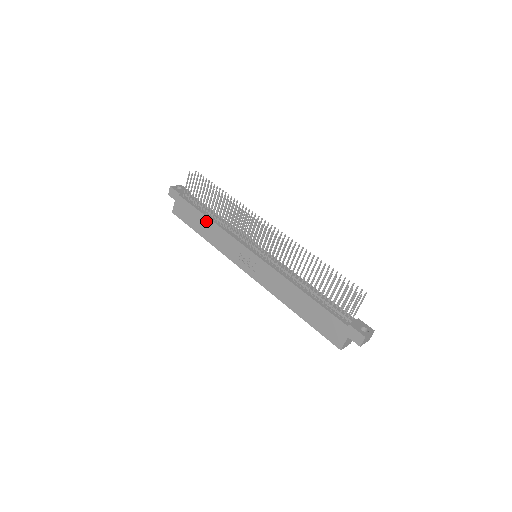
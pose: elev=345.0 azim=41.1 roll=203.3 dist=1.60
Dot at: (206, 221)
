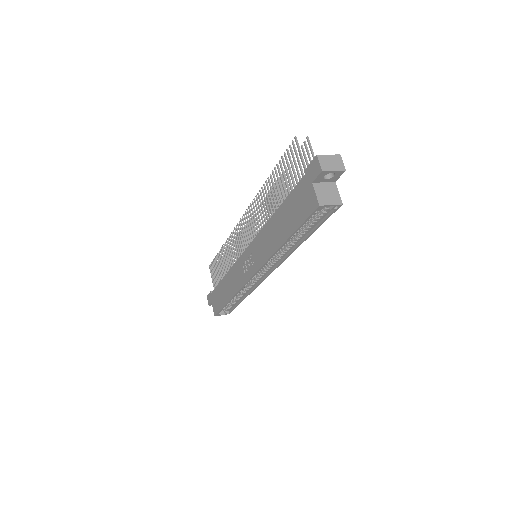
Dot at: (224, 282)
